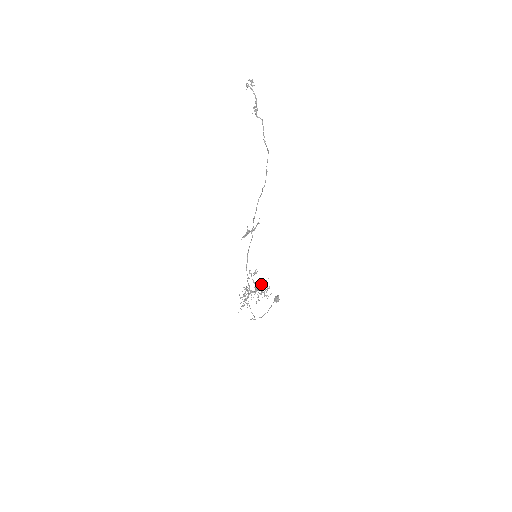
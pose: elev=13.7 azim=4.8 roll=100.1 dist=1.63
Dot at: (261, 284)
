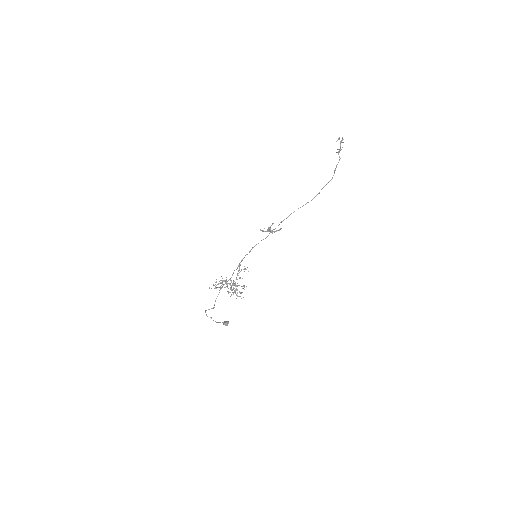
Dot at: (239, 285)
